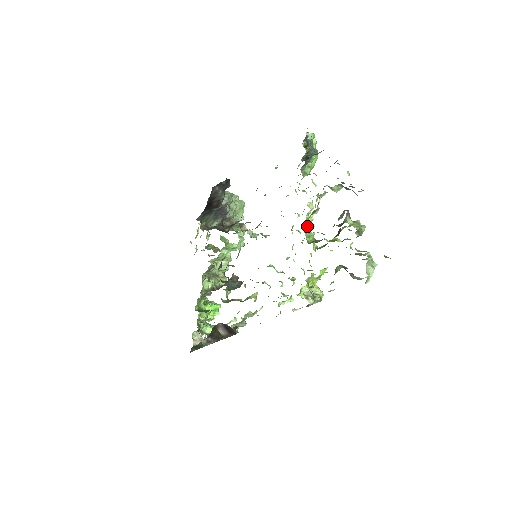
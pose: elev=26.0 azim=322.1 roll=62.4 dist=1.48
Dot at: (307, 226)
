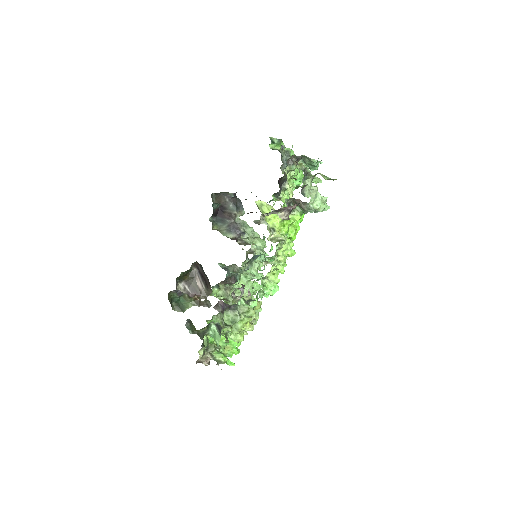
Dot at: (279, 197)
